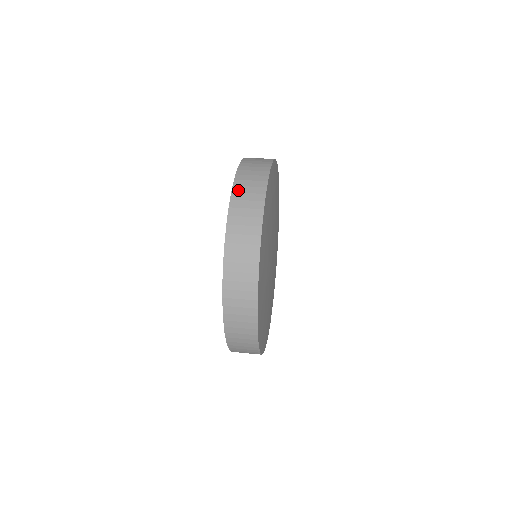
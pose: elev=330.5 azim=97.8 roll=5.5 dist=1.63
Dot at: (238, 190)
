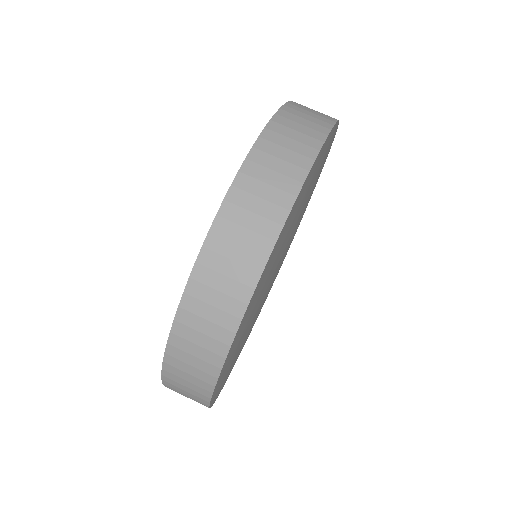
Dot at: (190, 307)
